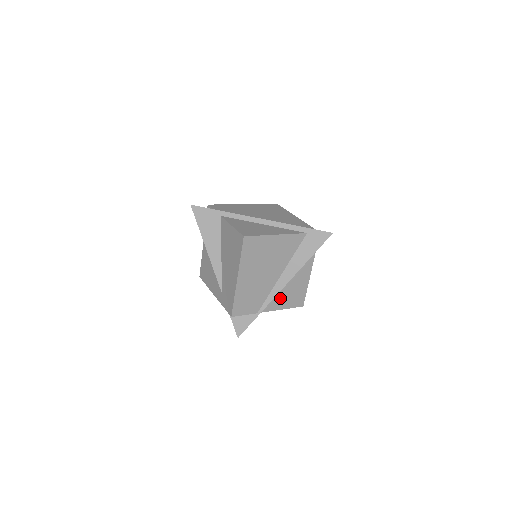
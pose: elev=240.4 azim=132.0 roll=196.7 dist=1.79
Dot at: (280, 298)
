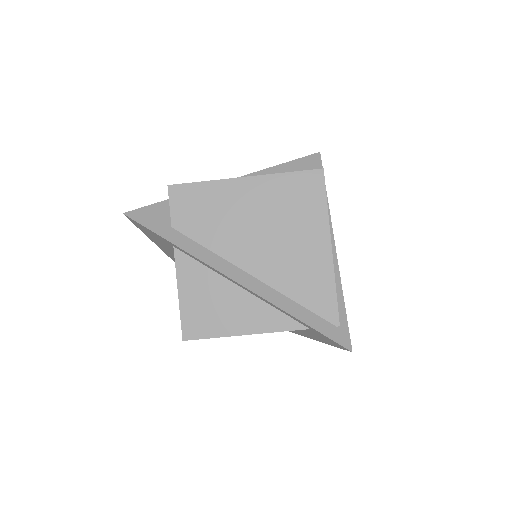
Dot at: occluded
